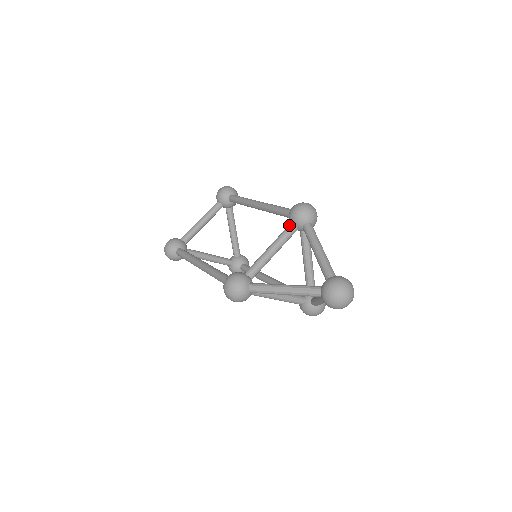
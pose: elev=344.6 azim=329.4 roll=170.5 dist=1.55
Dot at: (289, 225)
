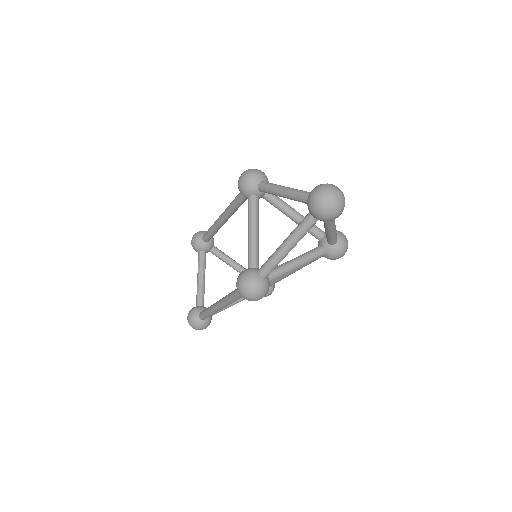
Dot at: (248, 200)
